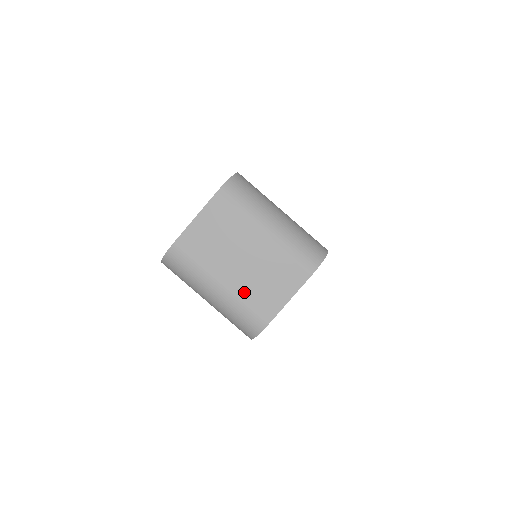
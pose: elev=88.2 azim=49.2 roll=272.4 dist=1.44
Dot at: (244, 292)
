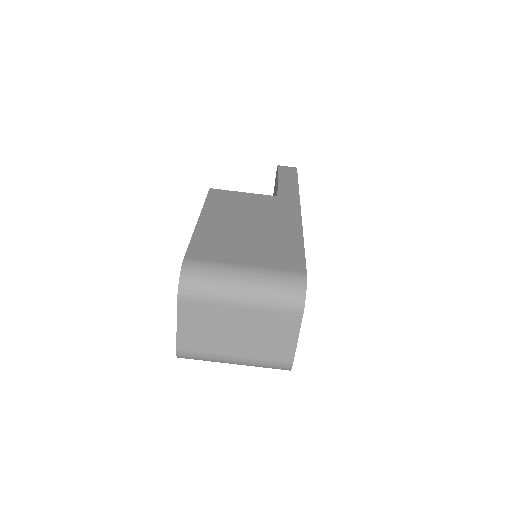
Dot at: (257, 353)
